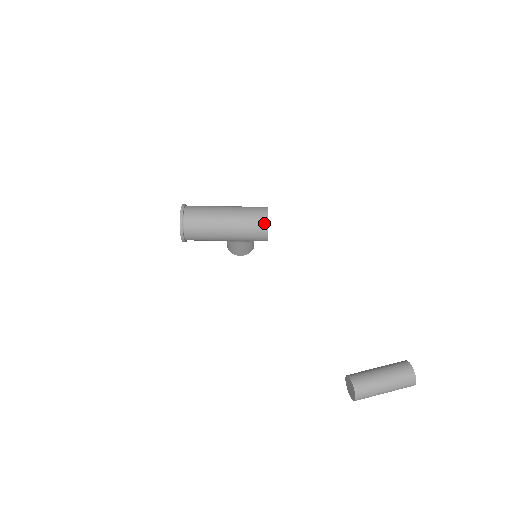
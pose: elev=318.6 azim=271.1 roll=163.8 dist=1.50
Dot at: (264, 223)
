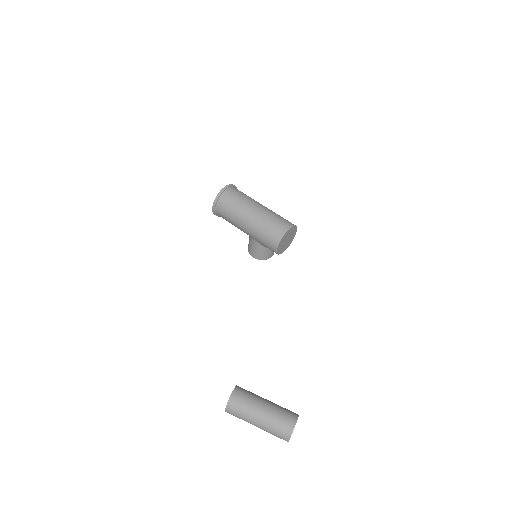
Dot at: (280, 233)
